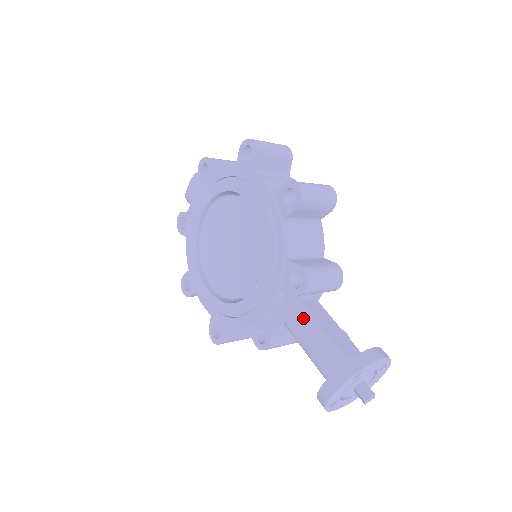
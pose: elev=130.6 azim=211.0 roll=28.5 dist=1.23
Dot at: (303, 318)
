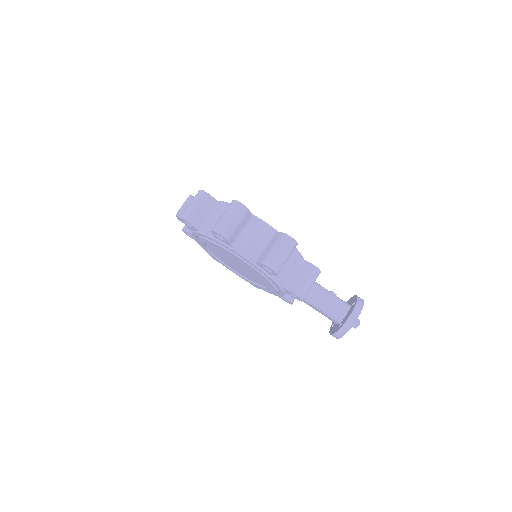
Dot at: (306, 301)
